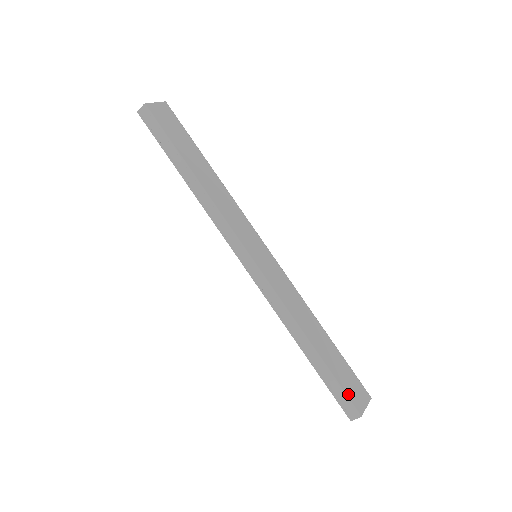
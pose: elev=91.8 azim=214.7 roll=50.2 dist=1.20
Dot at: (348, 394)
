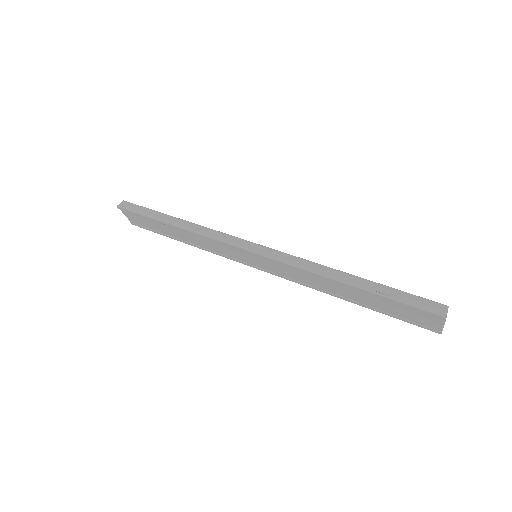
Dot at: (418, 297)
